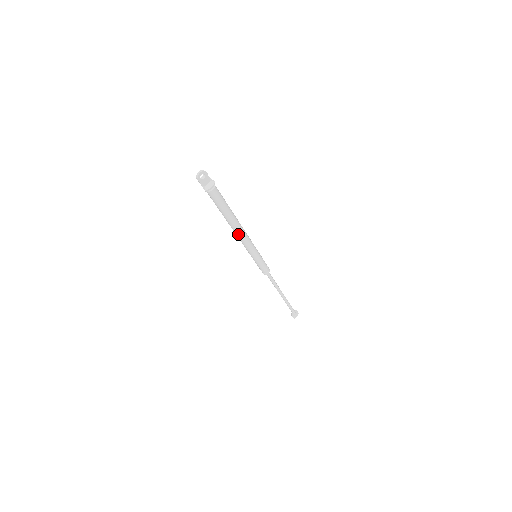
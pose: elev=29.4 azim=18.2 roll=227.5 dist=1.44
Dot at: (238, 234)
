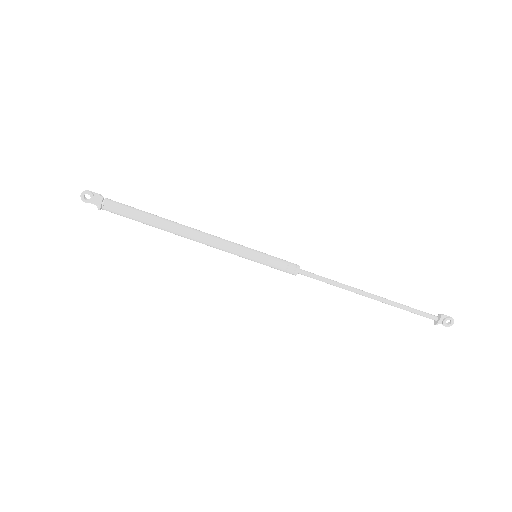
Dot at: (191, 239)
